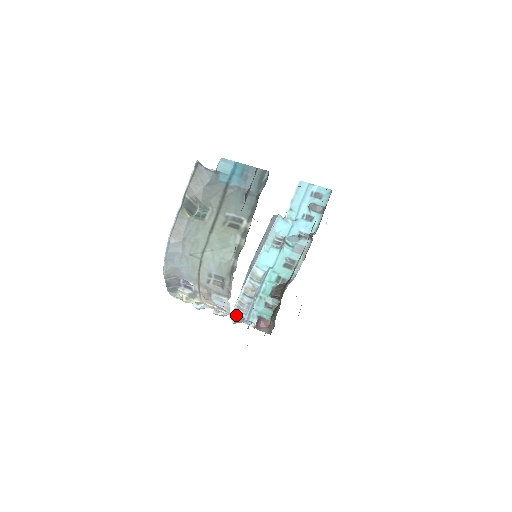
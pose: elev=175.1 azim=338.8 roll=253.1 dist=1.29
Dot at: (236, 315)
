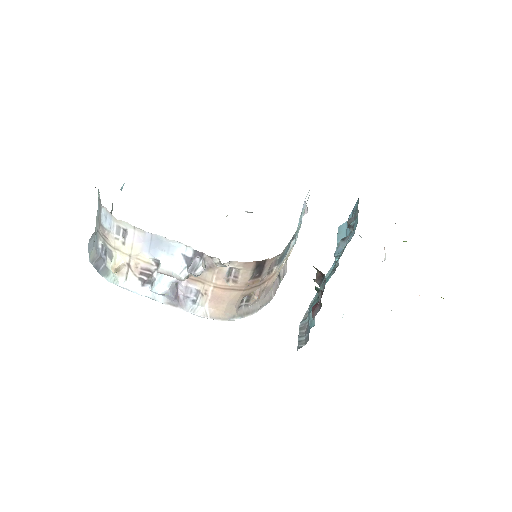
Dot at: (301, 342)
